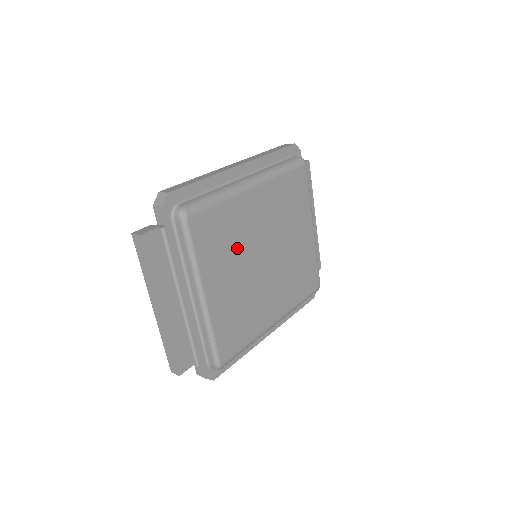
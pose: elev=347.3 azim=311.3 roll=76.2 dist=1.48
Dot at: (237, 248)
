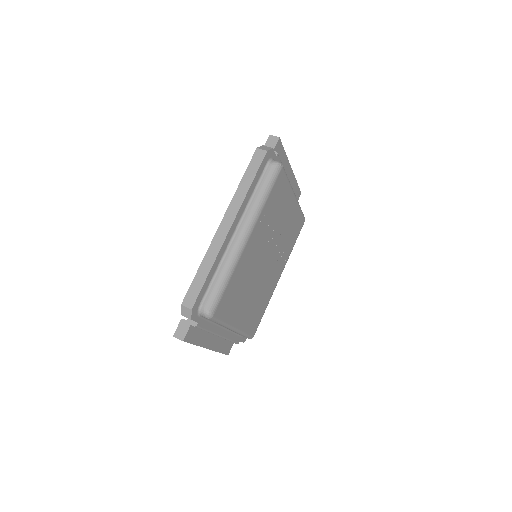
Dot at: (247, 283)
